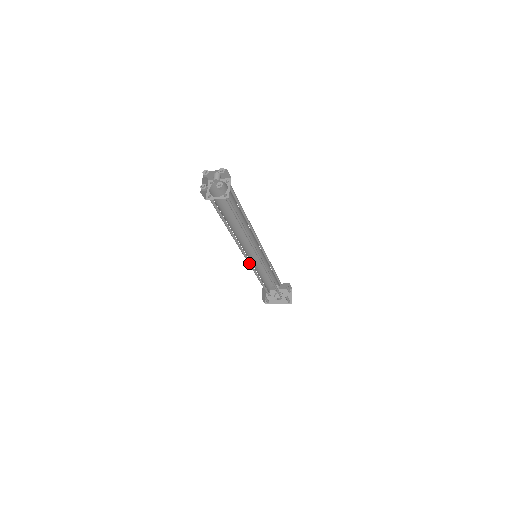
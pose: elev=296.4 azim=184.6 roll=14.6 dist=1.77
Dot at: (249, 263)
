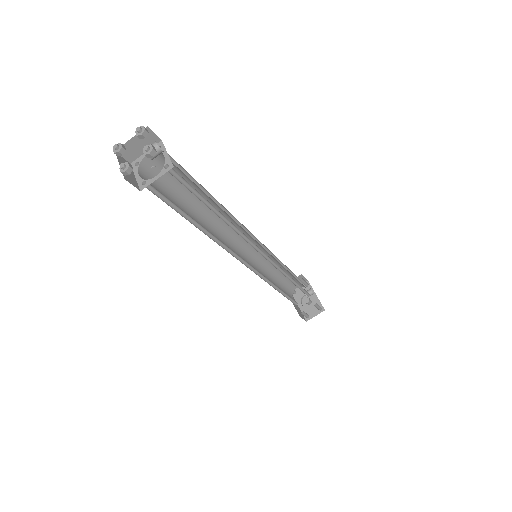
Dot at: (248, 254)
